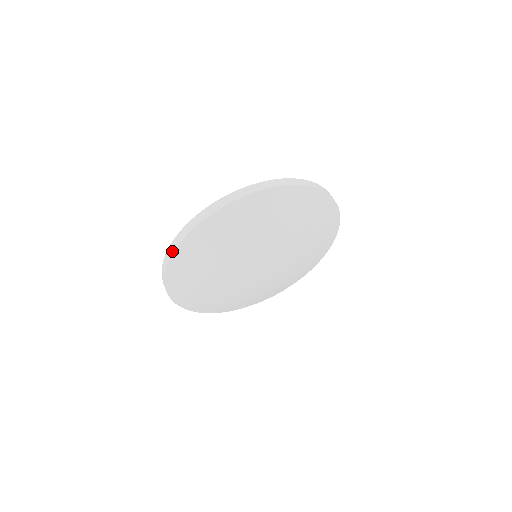
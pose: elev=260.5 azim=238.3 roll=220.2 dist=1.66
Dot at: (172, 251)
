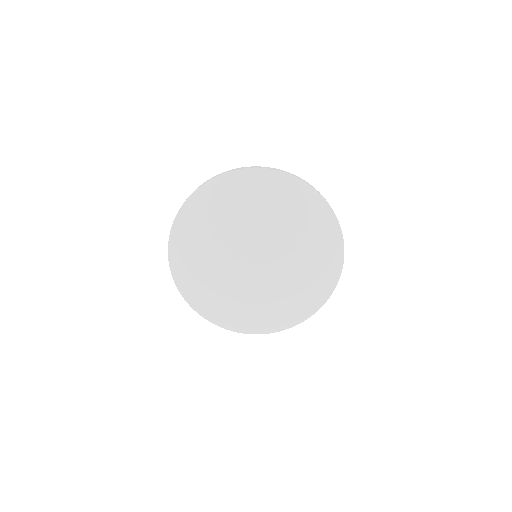
Dot at: (217, 175)
